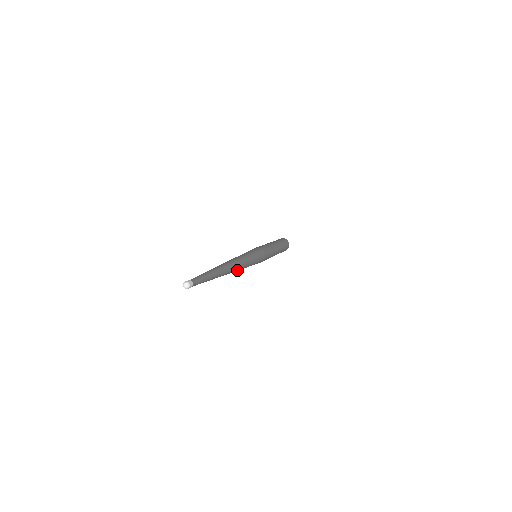
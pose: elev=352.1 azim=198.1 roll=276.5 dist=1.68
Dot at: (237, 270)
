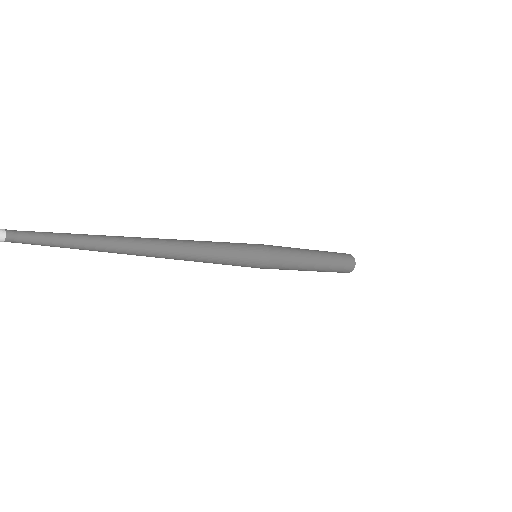
Dot at: (182, 254)
